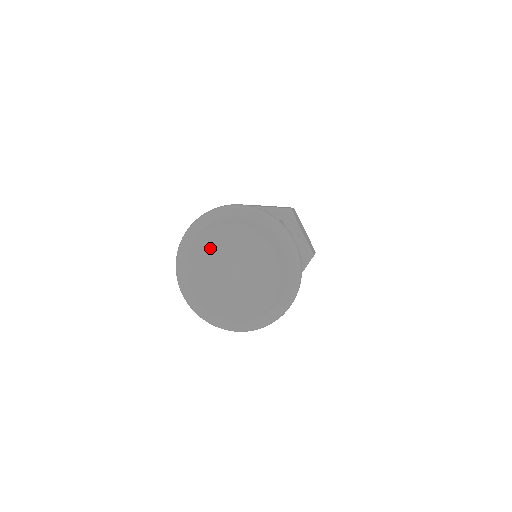
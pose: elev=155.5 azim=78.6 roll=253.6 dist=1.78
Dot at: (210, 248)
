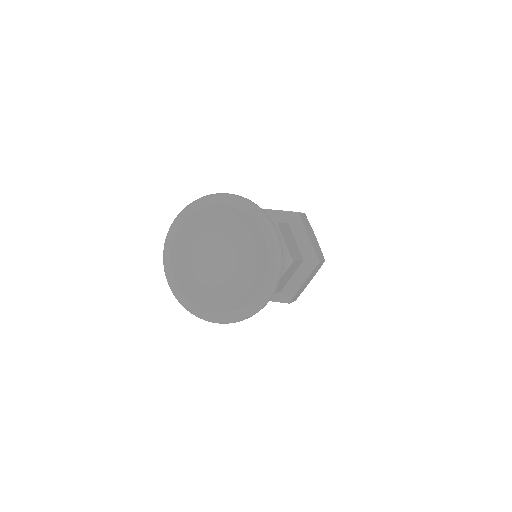
Dot at: (196, 237)
